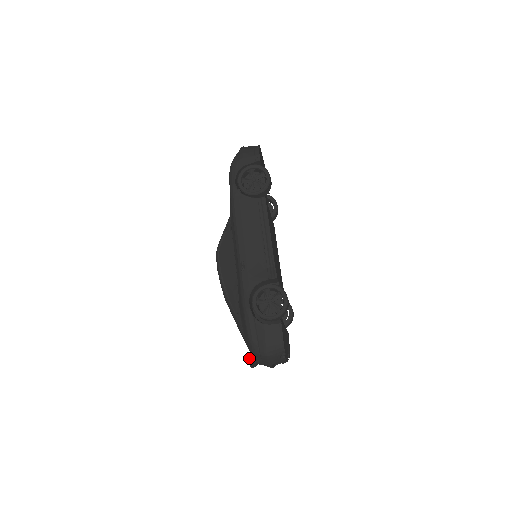
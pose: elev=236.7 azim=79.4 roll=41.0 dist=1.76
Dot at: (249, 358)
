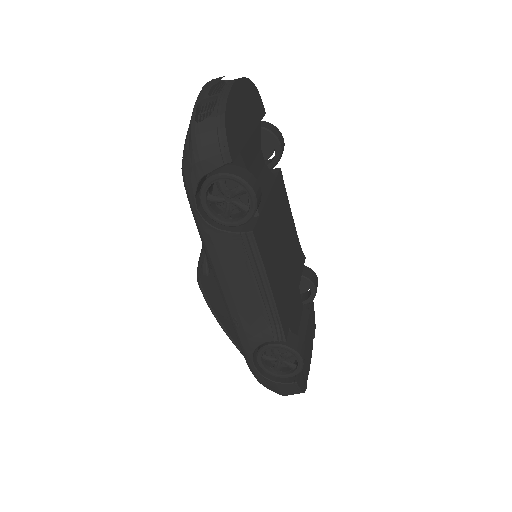
Dot at: occluded
